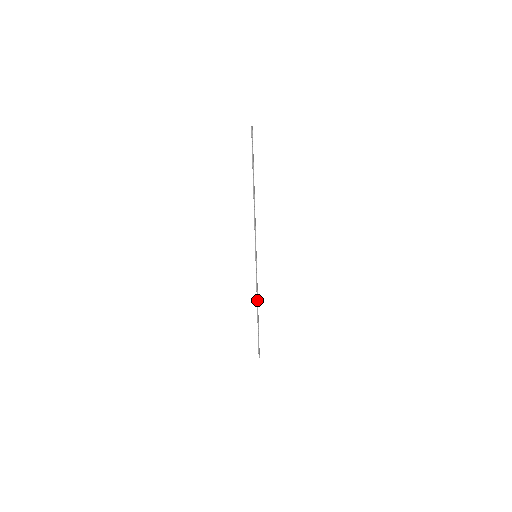
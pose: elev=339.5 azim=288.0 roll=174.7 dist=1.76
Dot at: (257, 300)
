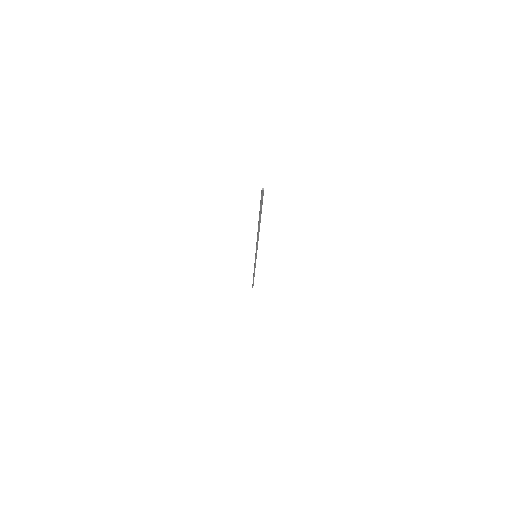
Dot at: (254, 272)
